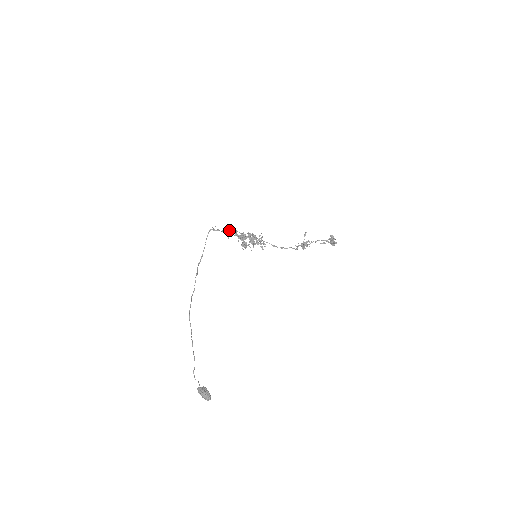
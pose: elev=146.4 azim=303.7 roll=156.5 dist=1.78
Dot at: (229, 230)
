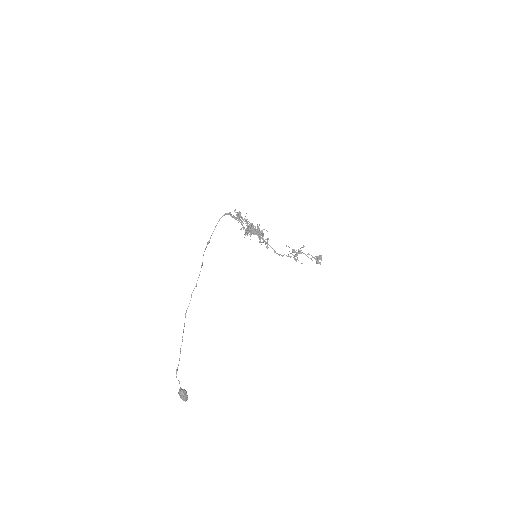
Dot at: occluded
